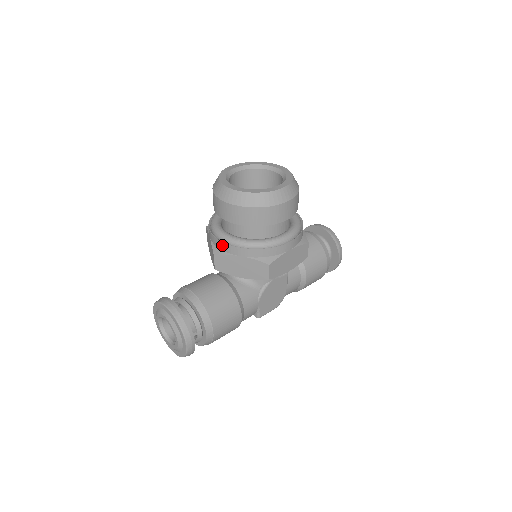
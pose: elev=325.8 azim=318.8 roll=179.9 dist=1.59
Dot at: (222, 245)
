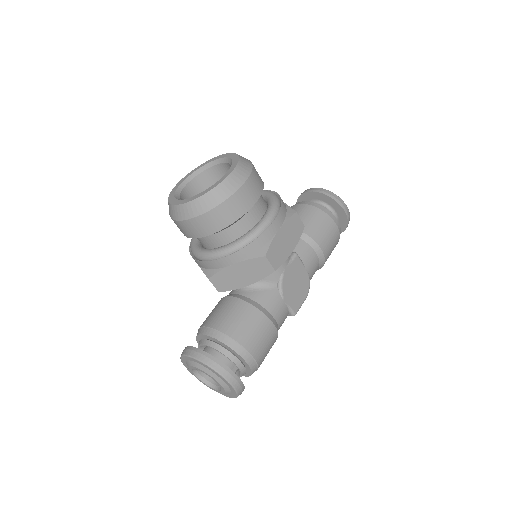
Dot at: (209, 264)
